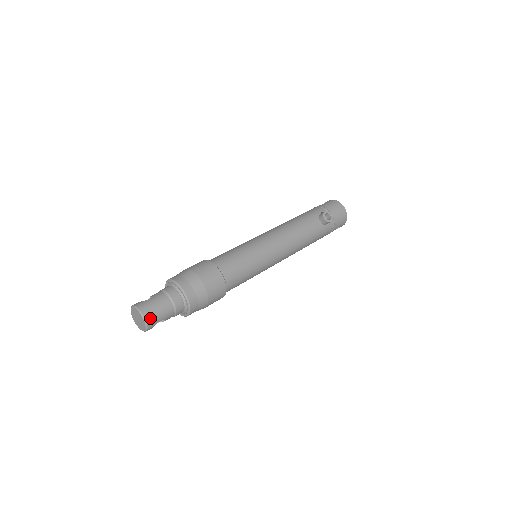
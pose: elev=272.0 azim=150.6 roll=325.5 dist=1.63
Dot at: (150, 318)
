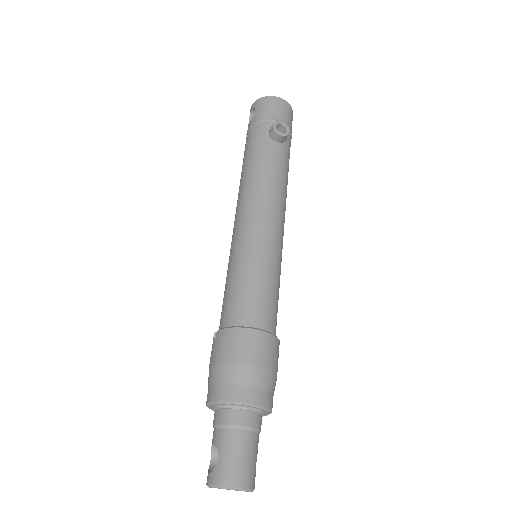
Dot at: (247, 479)
